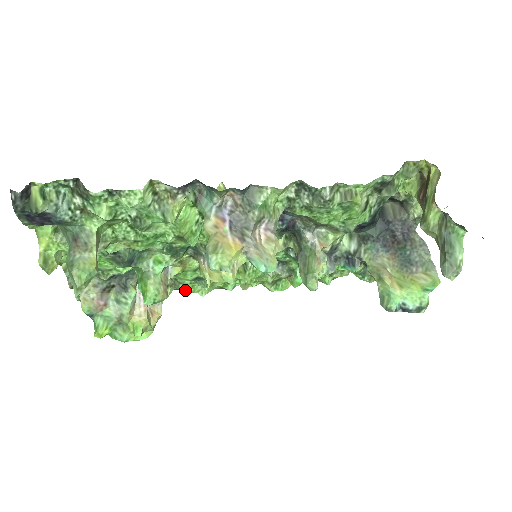
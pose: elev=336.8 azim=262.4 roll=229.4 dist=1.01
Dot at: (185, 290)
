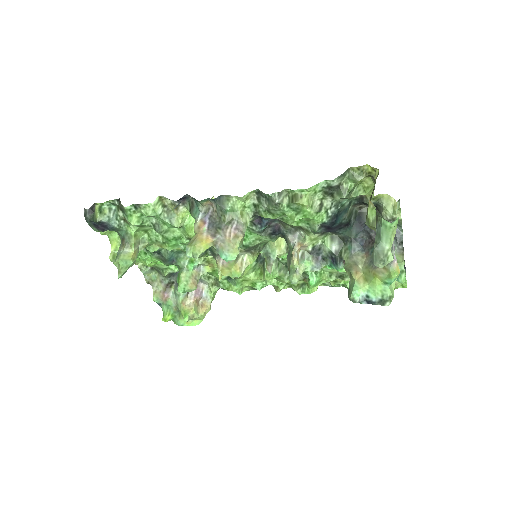
Dot at: (225, 288)
